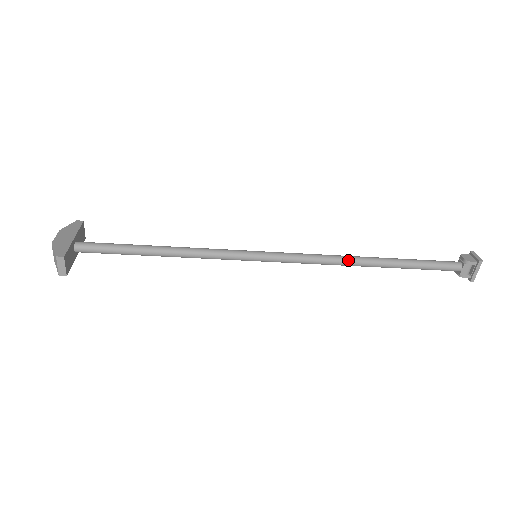
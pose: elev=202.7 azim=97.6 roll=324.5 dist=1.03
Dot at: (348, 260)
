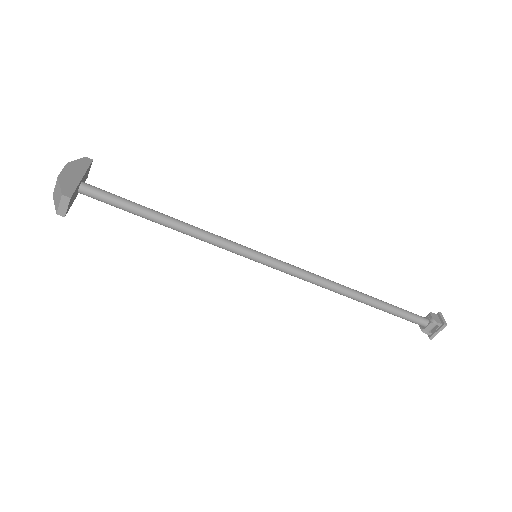
Dot at: (337, 287)
